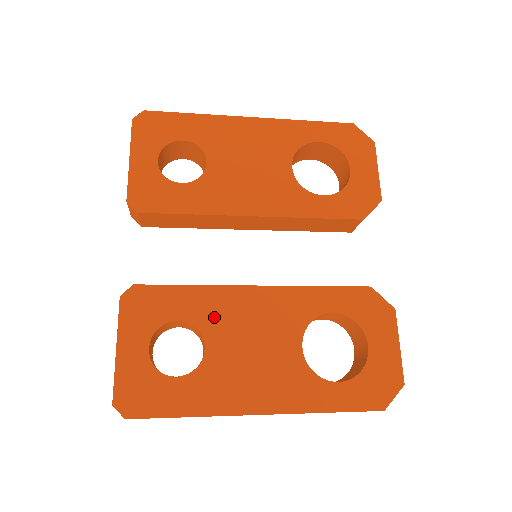
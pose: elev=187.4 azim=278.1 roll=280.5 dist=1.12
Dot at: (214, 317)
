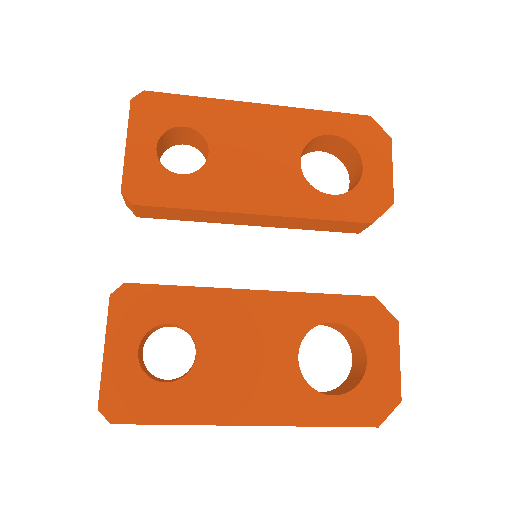
Dot at: (208, 321)
